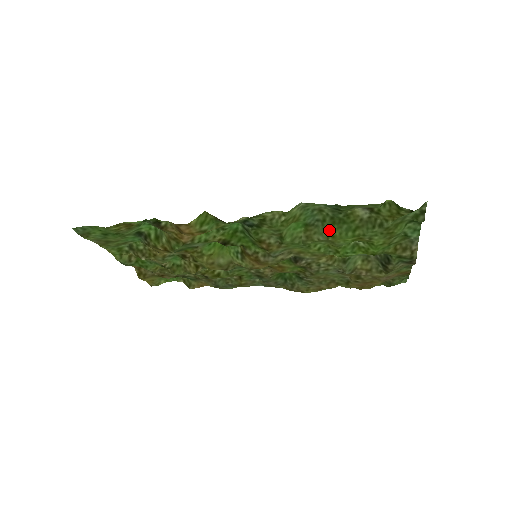
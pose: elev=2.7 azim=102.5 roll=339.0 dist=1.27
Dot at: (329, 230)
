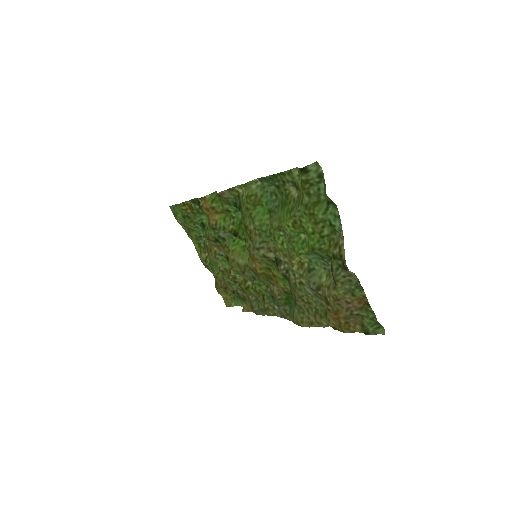
Dot at: (280, 215)
